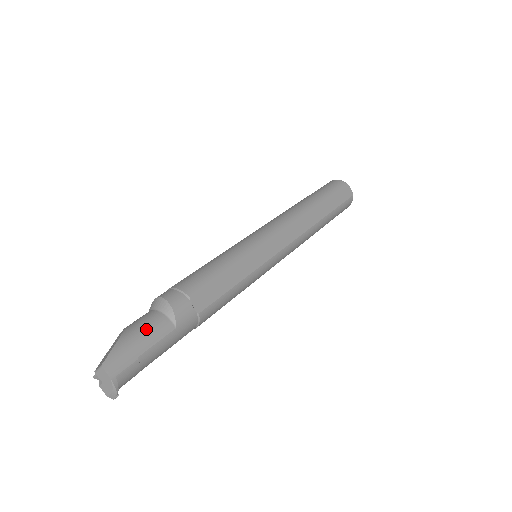
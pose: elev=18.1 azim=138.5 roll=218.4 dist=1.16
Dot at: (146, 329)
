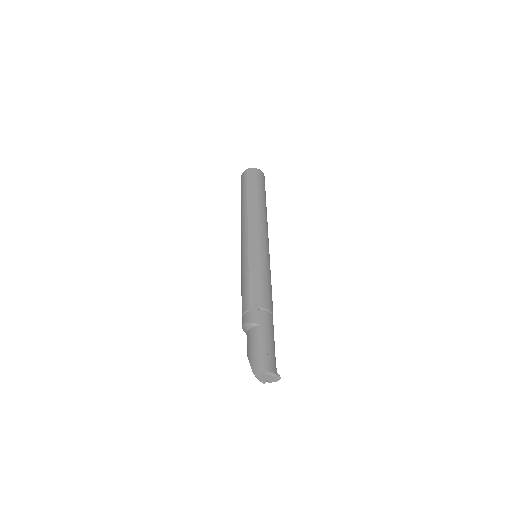
Dot at: (251, 342)
